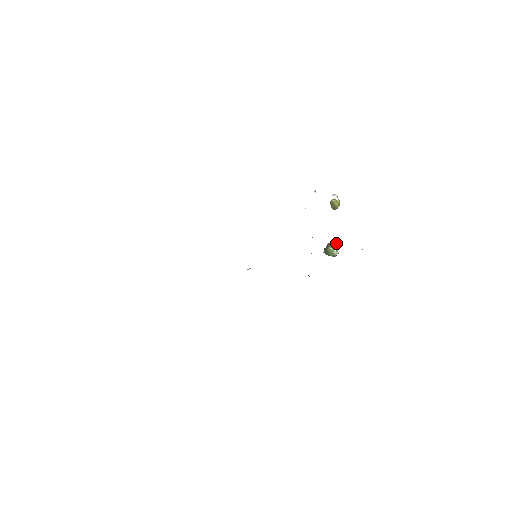
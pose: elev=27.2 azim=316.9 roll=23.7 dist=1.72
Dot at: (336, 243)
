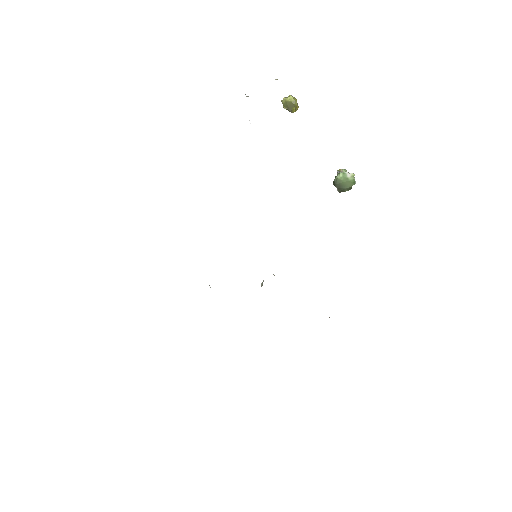
Dot at: (344, 169)
